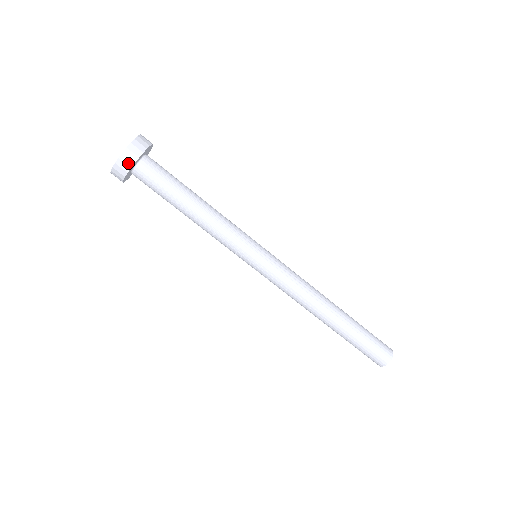
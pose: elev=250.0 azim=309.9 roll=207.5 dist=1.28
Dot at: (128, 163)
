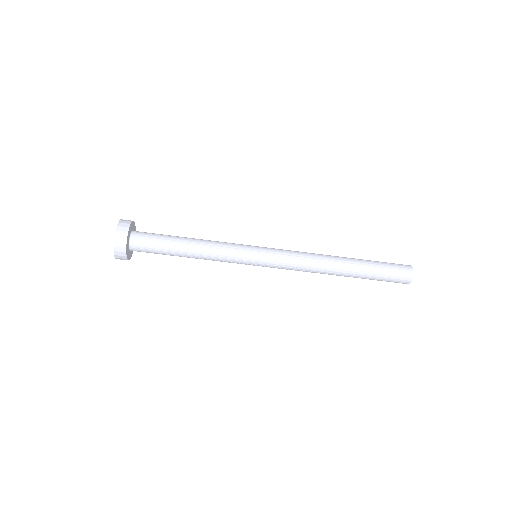
Dot at: (124, 259)
